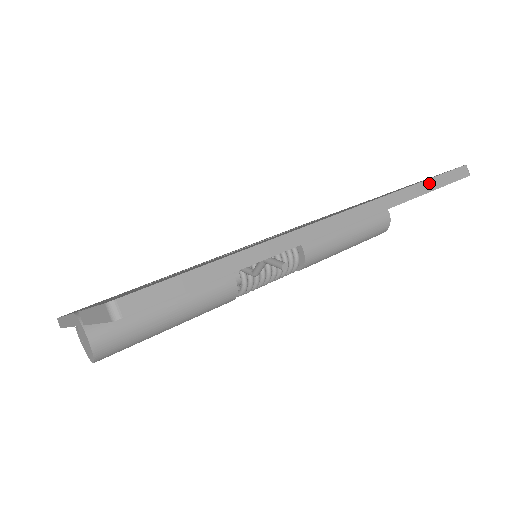
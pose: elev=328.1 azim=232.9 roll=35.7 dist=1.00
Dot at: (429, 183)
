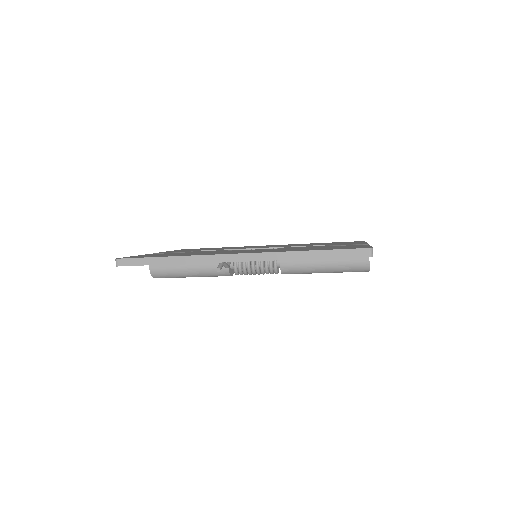
Dot at: (321, 253)
